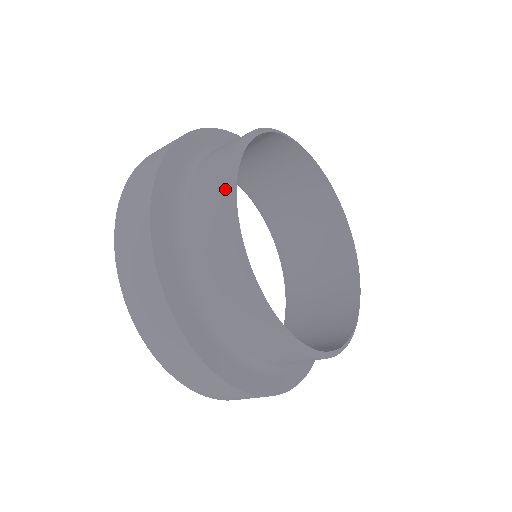
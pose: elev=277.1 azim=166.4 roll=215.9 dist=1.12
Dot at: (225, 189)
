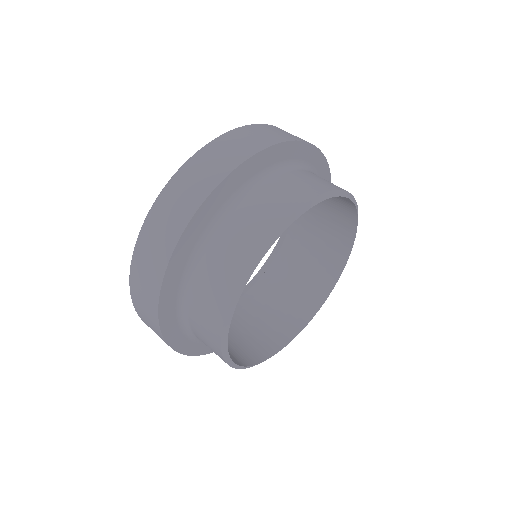
Dot at: (282, 220)
